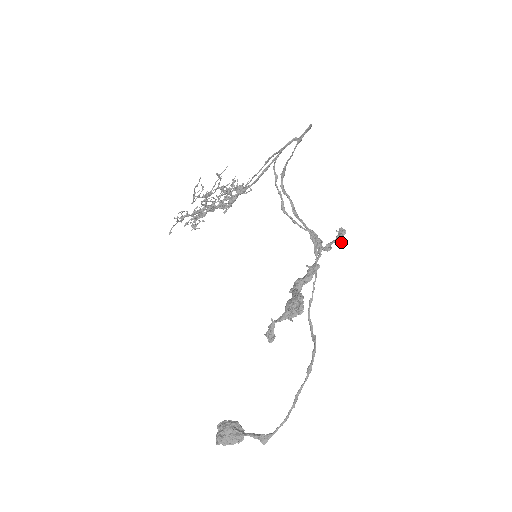
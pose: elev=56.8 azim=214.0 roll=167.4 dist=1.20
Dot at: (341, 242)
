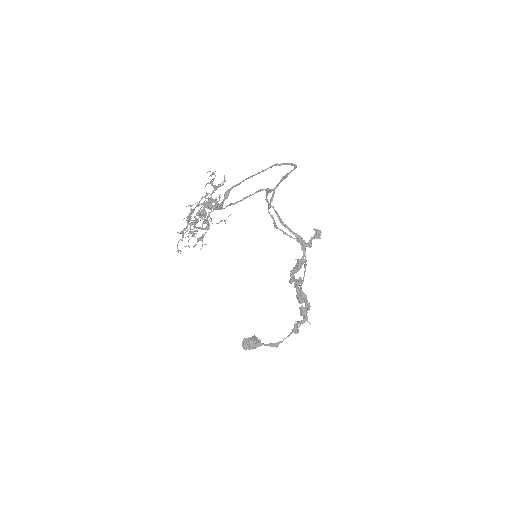
Dot at: occluded
